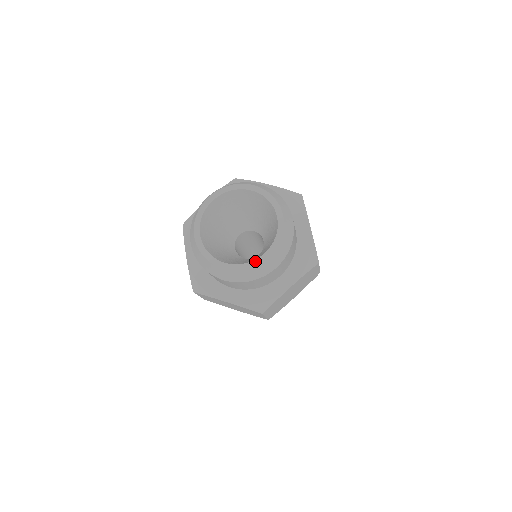
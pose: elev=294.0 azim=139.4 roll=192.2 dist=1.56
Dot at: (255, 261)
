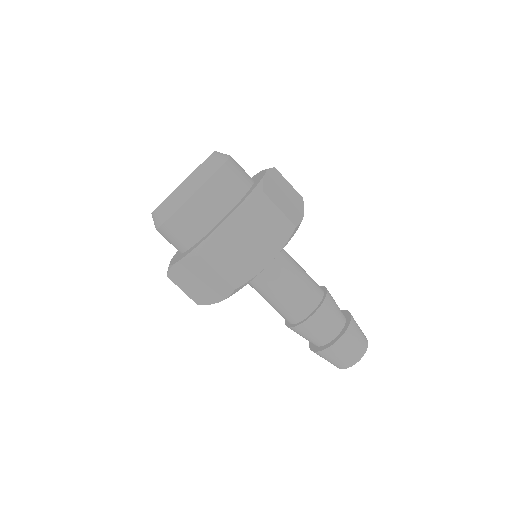
Dot at: (176, 188)
